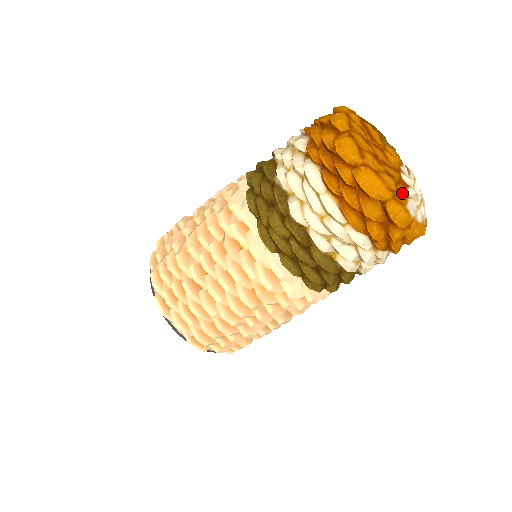
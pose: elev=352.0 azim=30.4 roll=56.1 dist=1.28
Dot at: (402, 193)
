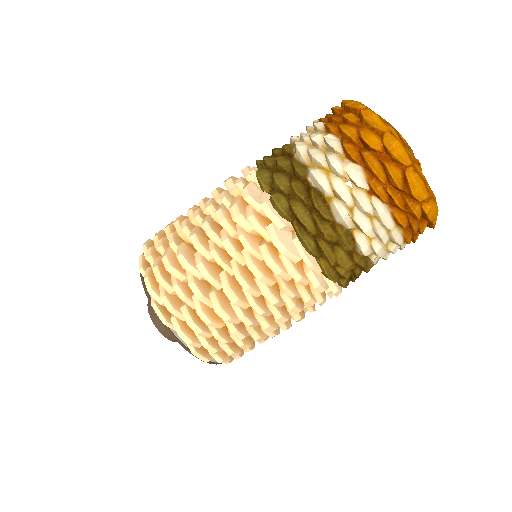
Dot at: occluded
